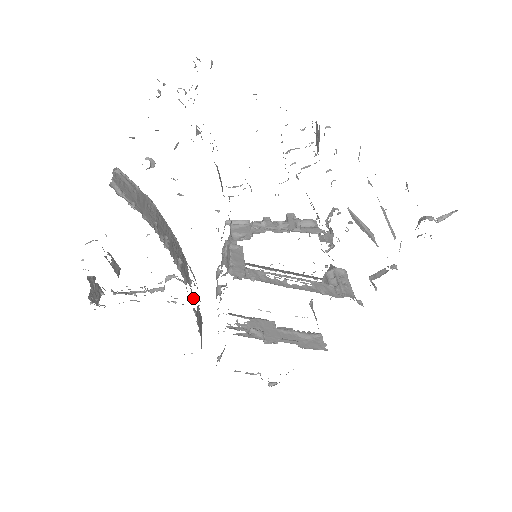
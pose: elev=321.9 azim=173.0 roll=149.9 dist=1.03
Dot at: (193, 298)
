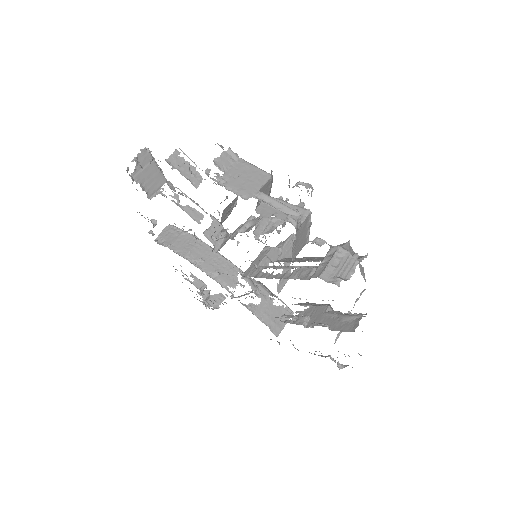
Dot at: (269, 294)
